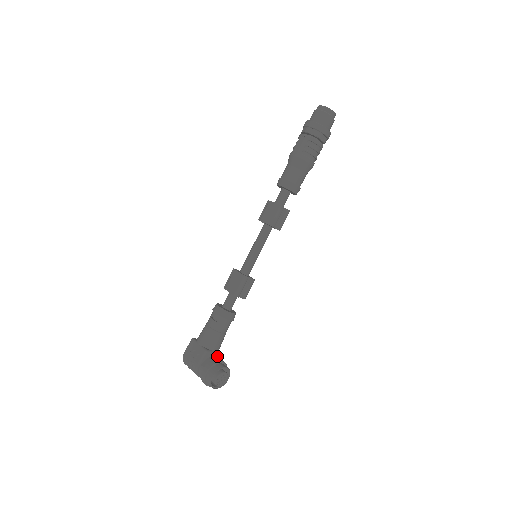
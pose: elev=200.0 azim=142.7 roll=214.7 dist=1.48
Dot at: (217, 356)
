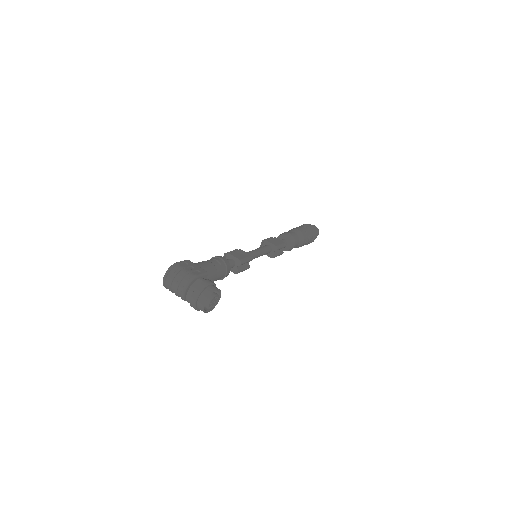
Dot at: occluded
